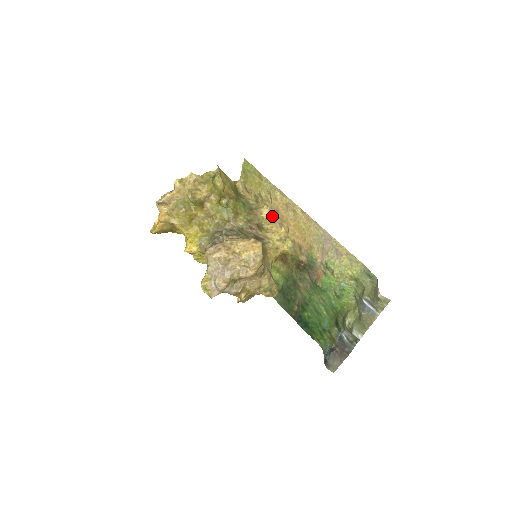
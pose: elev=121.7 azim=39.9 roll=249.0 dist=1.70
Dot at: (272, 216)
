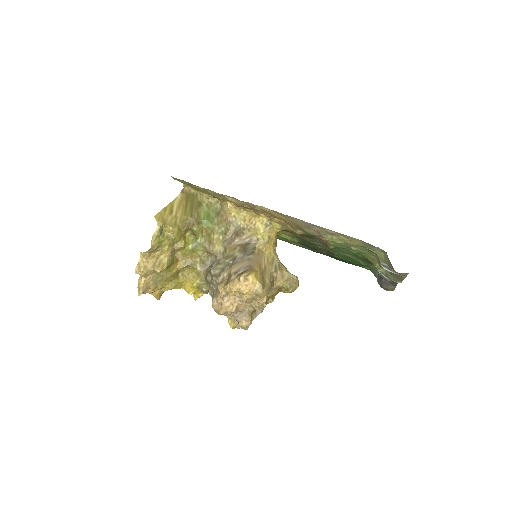
Dot at: (242, 208)
